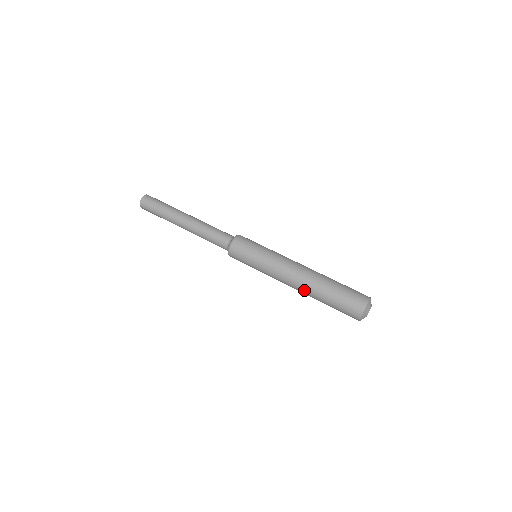
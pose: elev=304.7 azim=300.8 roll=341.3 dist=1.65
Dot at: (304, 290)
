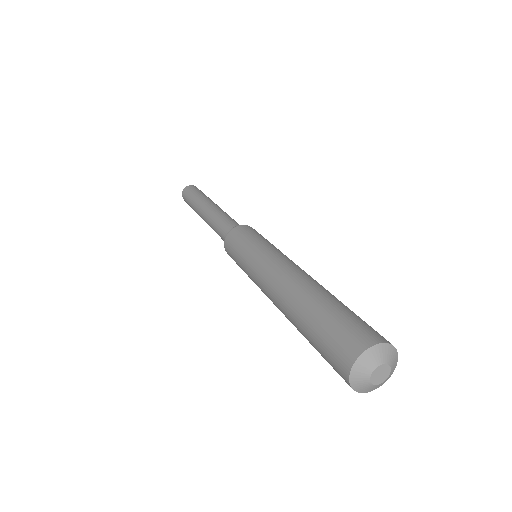
Dot at: (297, 284)
